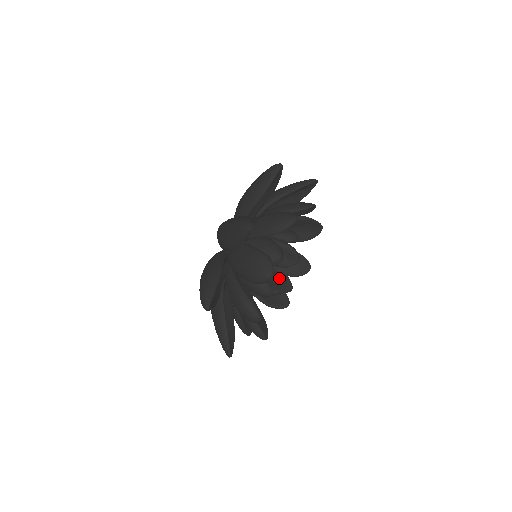
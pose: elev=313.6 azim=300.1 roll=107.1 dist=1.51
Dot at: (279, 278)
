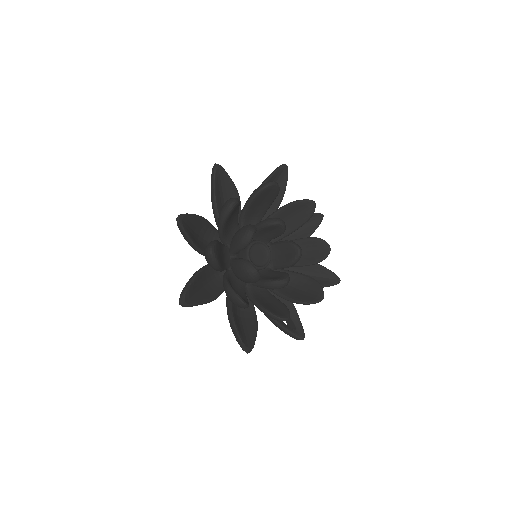
Dot at: occluded
